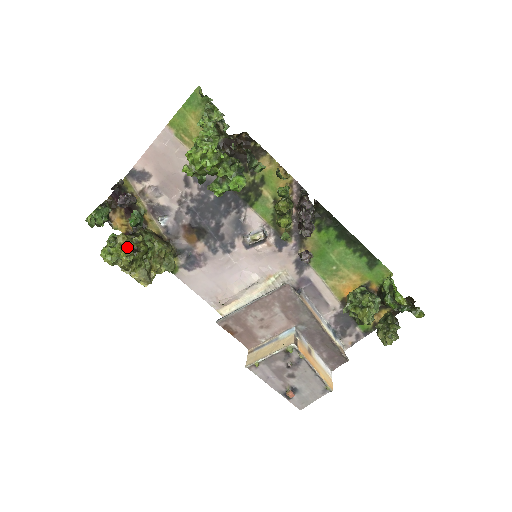
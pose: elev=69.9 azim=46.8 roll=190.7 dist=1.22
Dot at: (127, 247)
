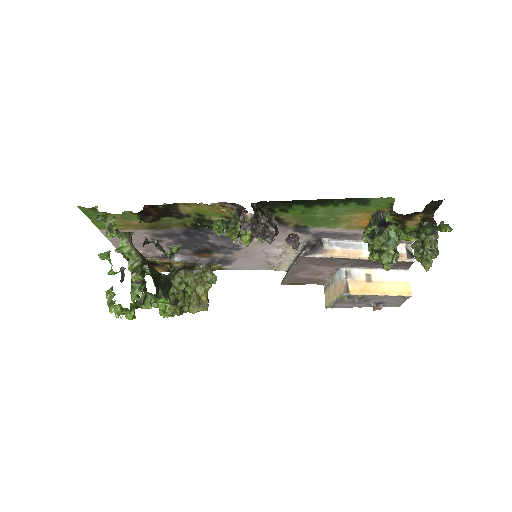
Dot at: occluded
